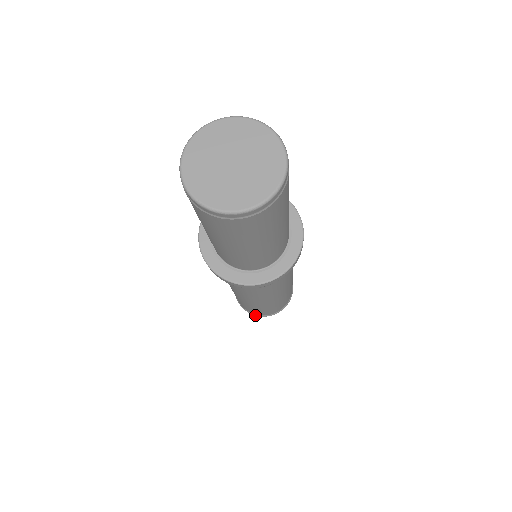
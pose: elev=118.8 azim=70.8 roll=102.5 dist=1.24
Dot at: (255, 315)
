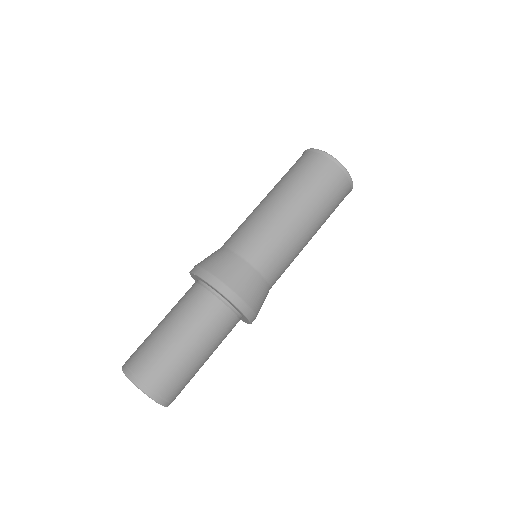
Dot at: occluded
